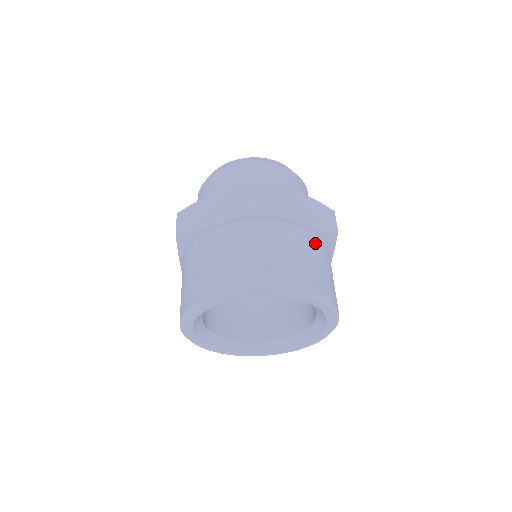
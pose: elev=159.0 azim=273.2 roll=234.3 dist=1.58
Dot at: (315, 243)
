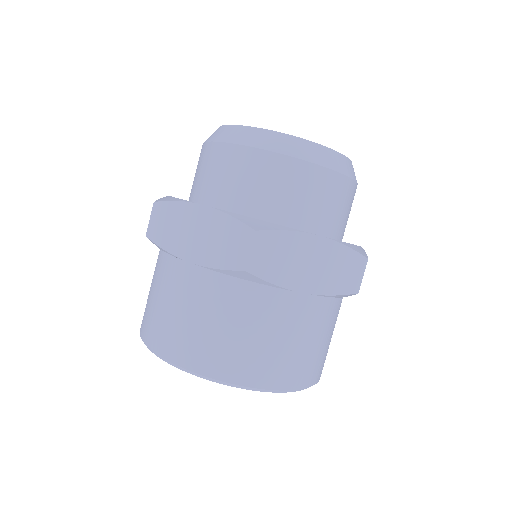
Dot at: (315, 312)
